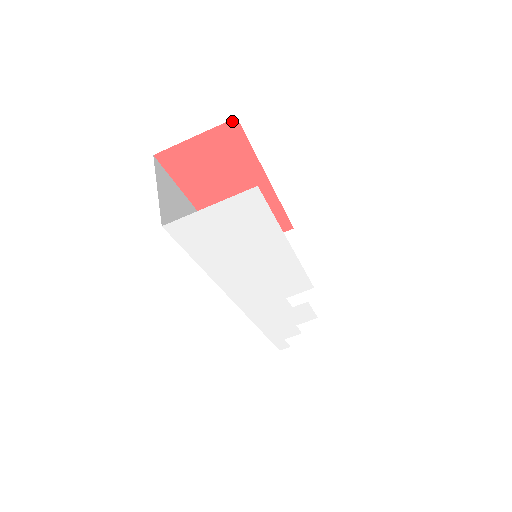
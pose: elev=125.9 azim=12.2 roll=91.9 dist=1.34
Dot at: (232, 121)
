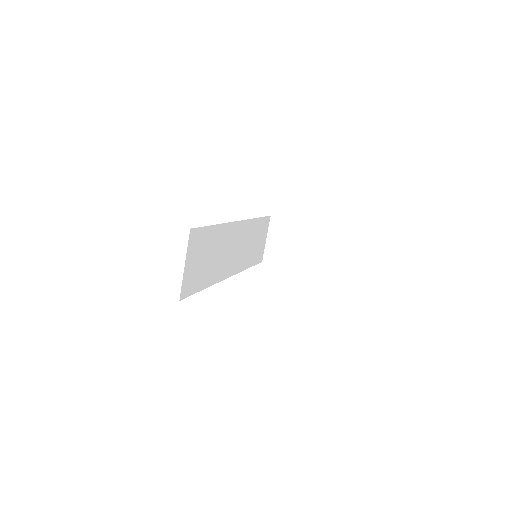
Dot at: occluded
